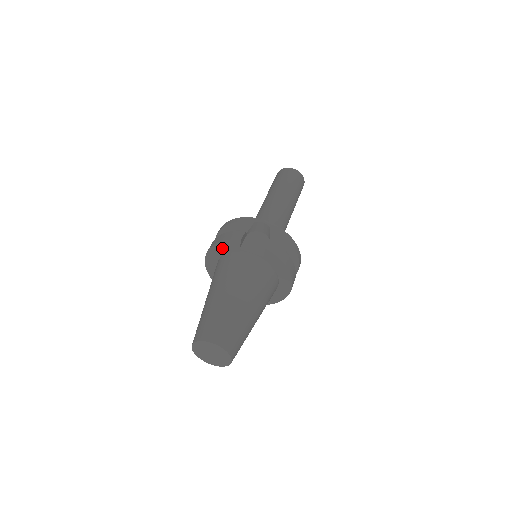
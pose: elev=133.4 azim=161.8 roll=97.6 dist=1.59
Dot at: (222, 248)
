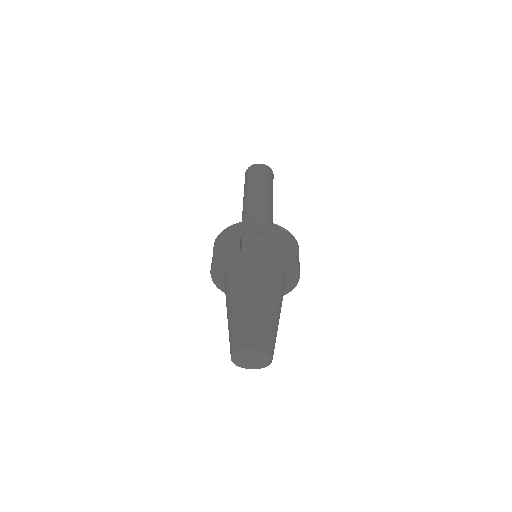
Dot at: (224, 260)
